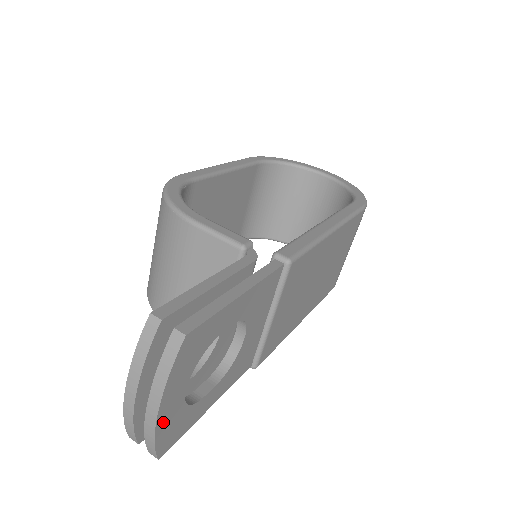
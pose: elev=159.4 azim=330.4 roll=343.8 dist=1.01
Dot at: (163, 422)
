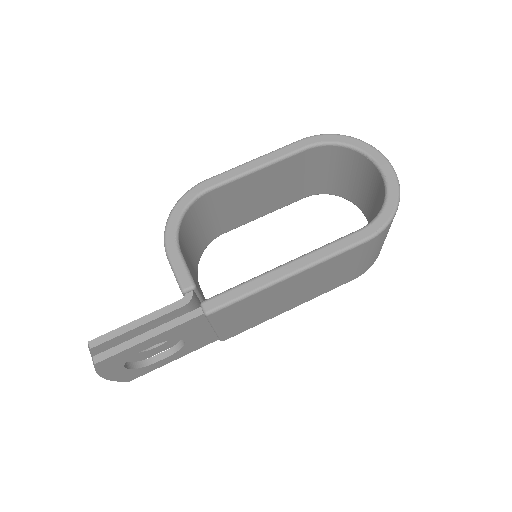
Dot at: (115, 377)
